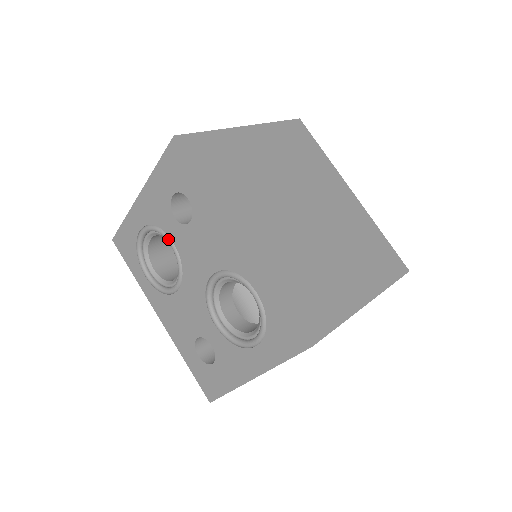
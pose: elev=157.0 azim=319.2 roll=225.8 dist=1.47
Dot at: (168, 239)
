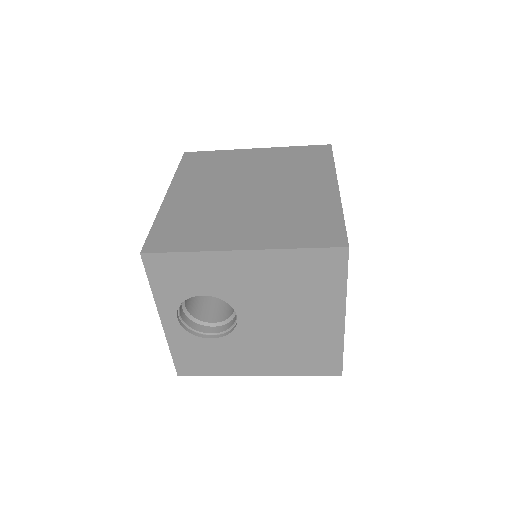
Dot at: occluded
